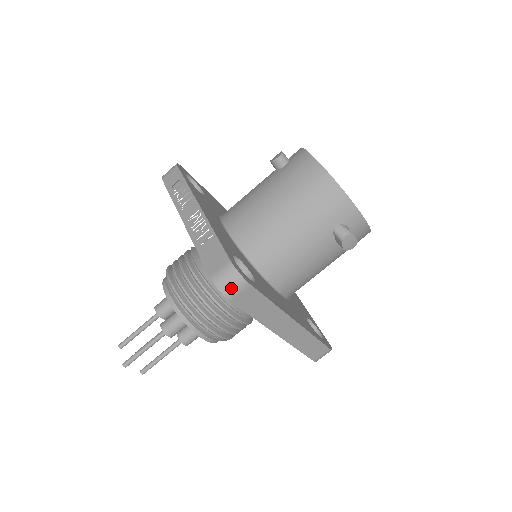
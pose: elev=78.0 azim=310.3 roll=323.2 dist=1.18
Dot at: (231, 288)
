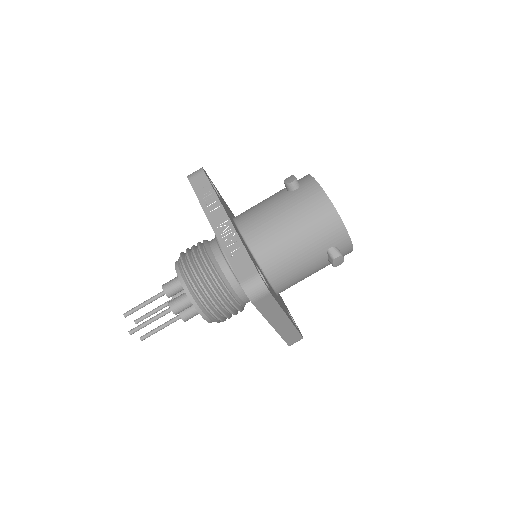
Dot at: (256, 294)
